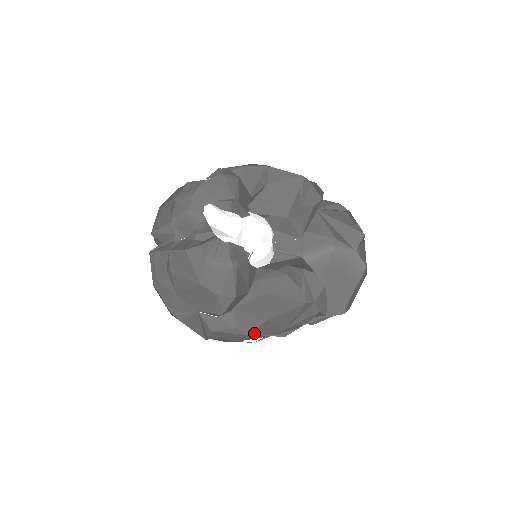
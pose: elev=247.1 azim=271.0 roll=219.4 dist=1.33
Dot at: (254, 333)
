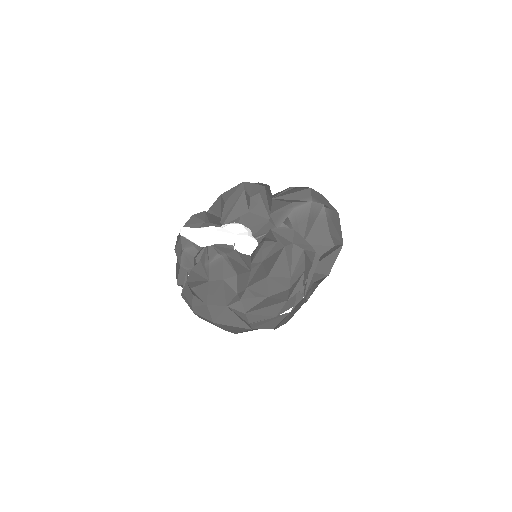
Dot at: (270, 294)
